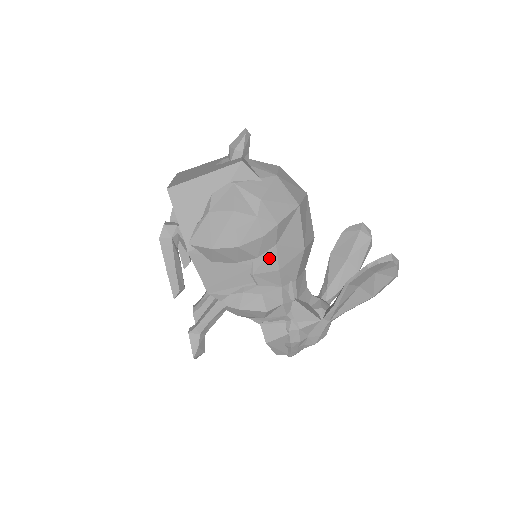
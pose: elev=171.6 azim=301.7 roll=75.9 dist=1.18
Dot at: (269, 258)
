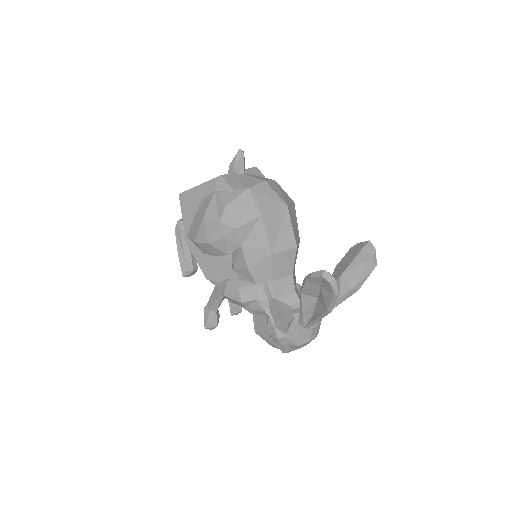
Dot at: (240, 257)
